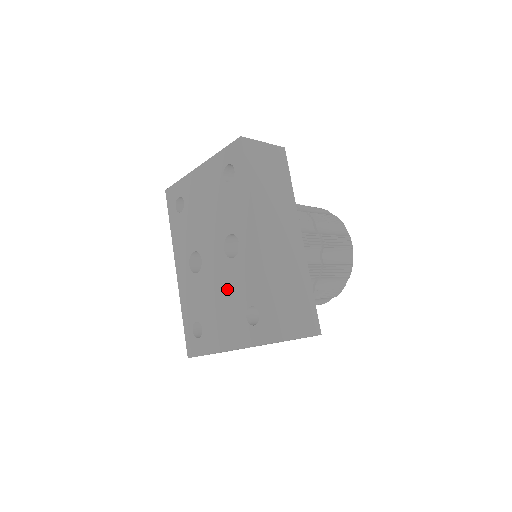
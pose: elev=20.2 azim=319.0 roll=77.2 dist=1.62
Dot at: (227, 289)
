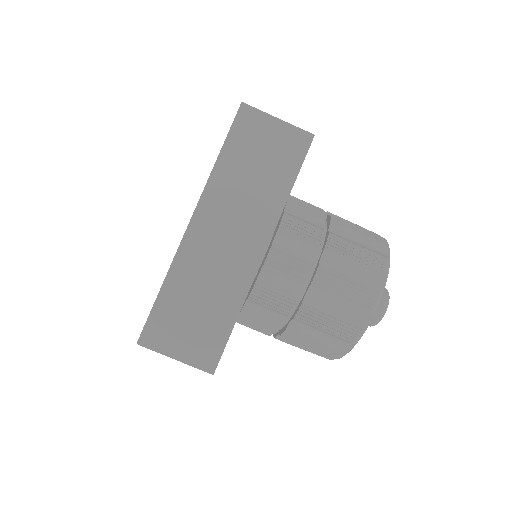
Dot at: occluded
